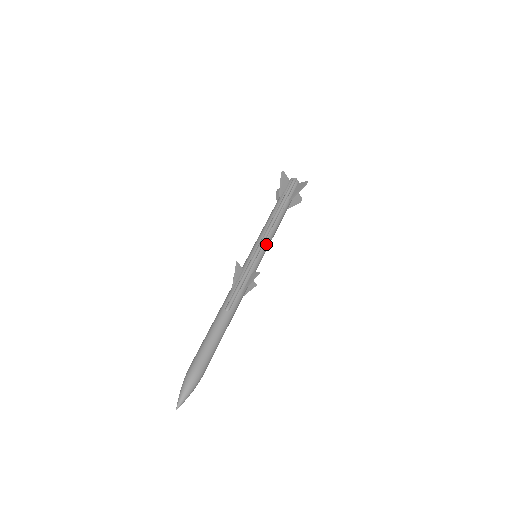
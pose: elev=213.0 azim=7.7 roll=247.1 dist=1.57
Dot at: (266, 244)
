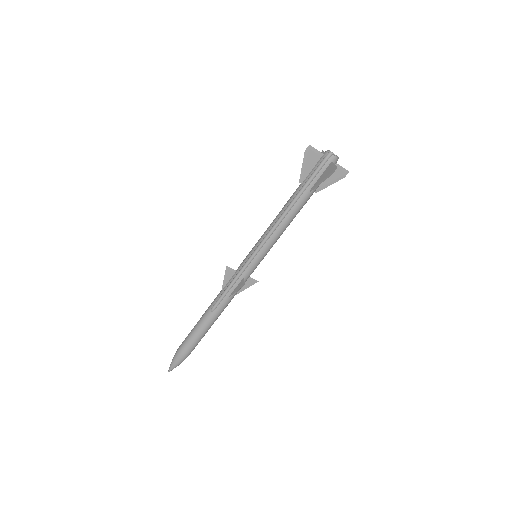
Dot at: (266, 247)
